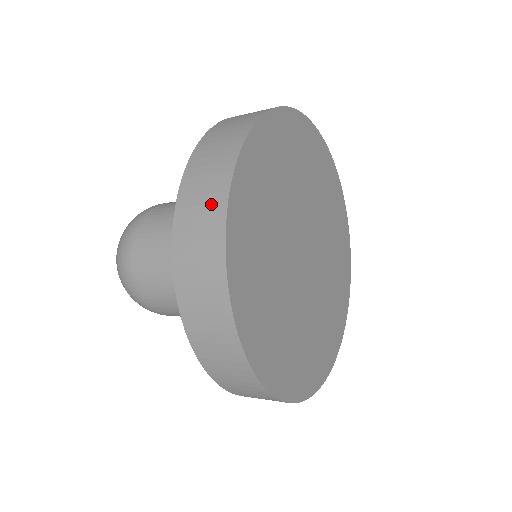
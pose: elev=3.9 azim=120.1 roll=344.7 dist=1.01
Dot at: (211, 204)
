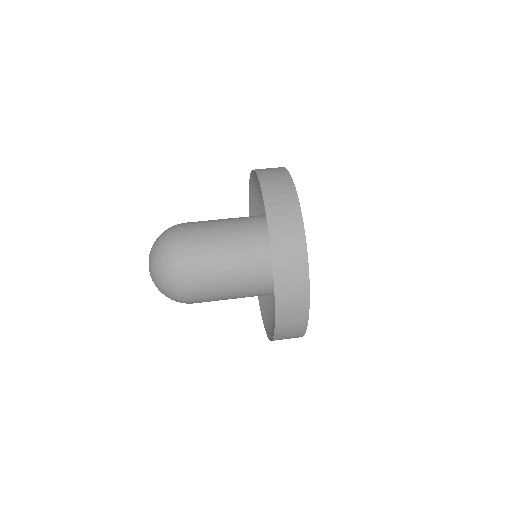
Dot at: (299, 313)
